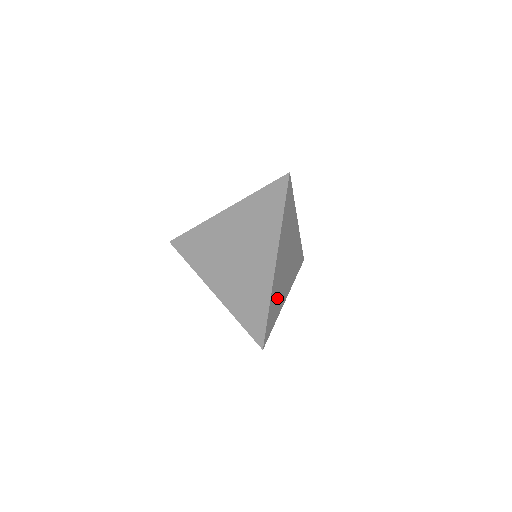
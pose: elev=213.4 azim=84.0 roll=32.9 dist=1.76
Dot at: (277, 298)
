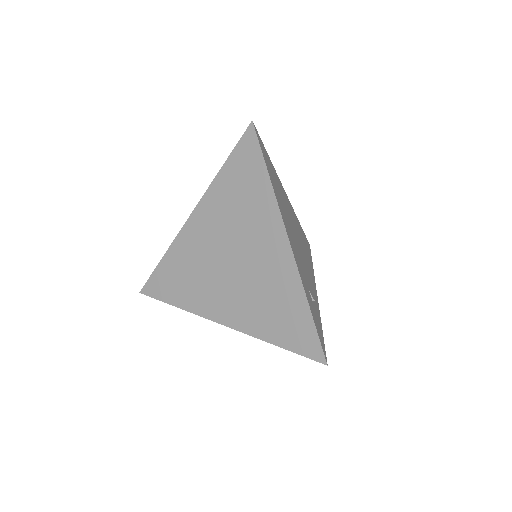
Dot at: occluded
